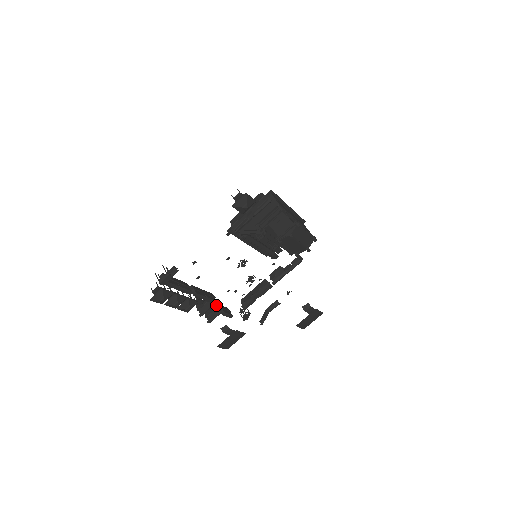
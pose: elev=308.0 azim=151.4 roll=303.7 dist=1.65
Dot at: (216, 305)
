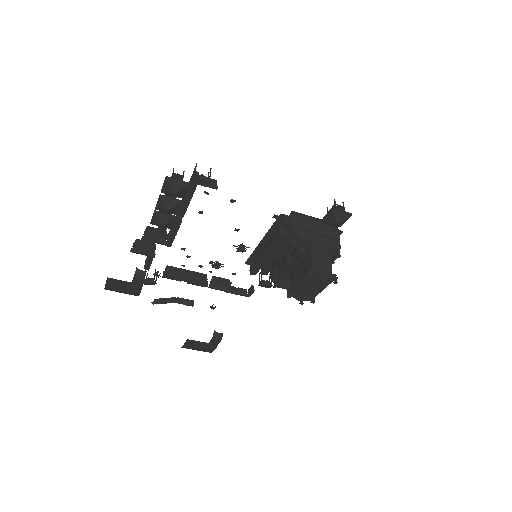
Dot at: occluded
